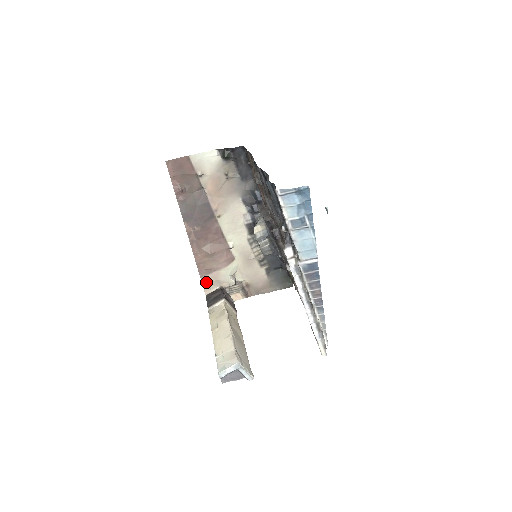
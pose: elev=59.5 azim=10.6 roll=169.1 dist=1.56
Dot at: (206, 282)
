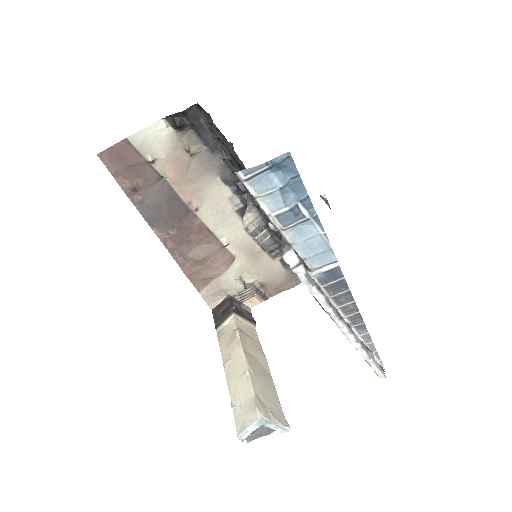
Dot at: (207, 295)
